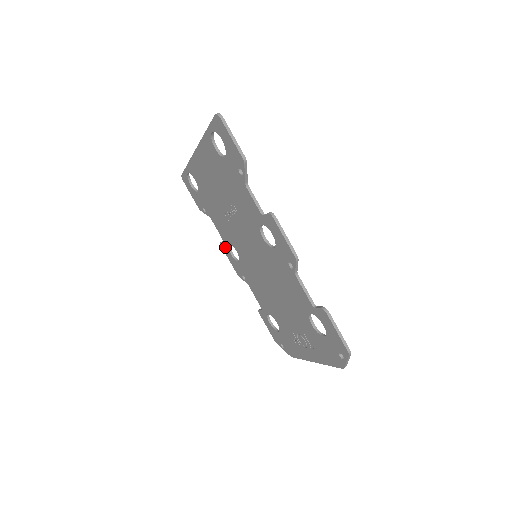
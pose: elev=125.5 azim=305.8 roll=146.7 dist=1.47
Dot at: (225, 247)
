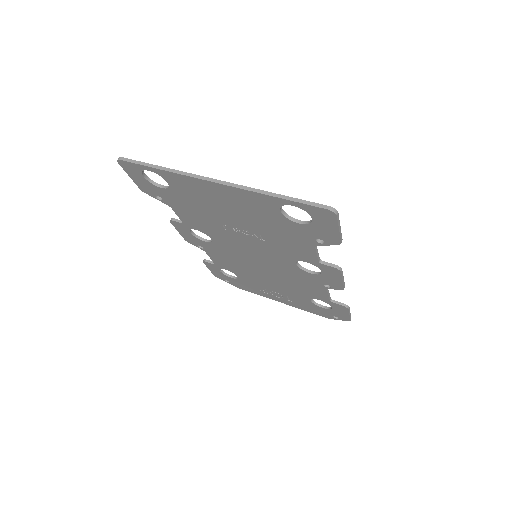
Dot at: (181, 226)
